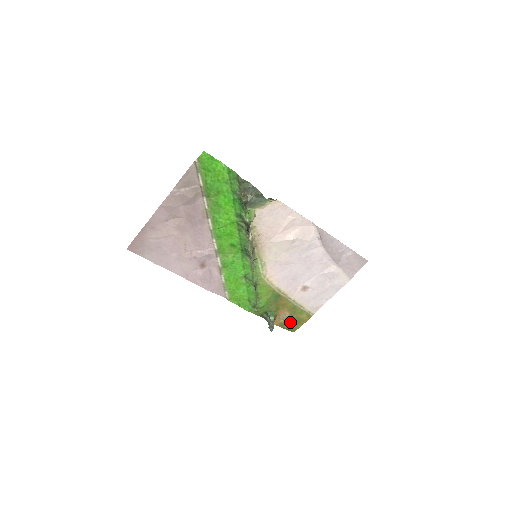
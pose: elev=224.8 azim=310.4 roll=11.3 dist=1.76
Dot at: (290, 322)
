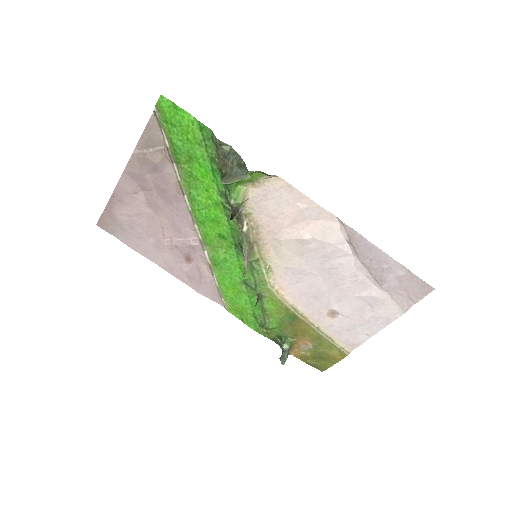
Dot at: (315, 357)
